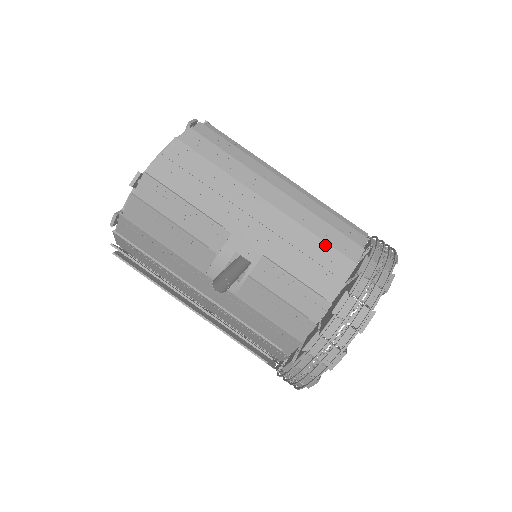
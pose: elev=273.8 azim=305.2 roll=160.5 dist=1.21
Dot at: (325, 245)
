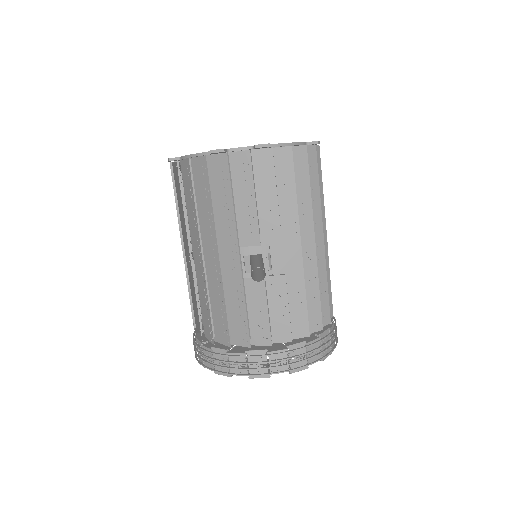
Dot at: (319, 301)
